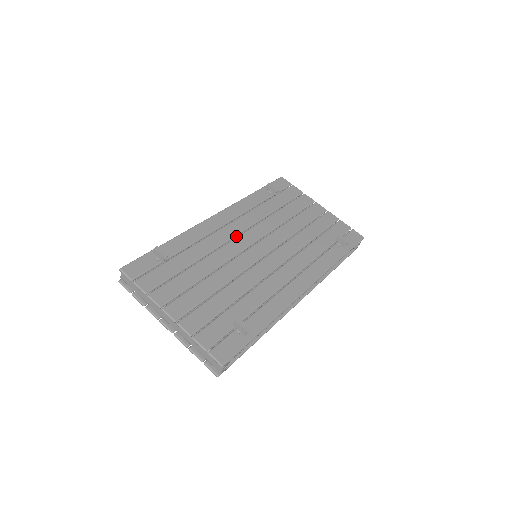
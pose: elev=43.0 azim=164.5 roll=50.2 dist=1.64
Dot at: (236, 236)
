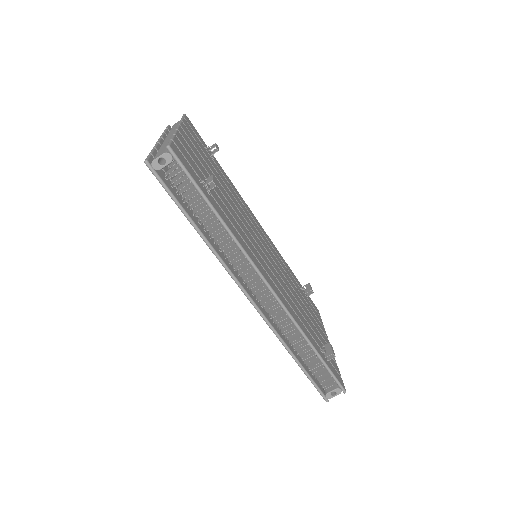
Dot at: occluded
